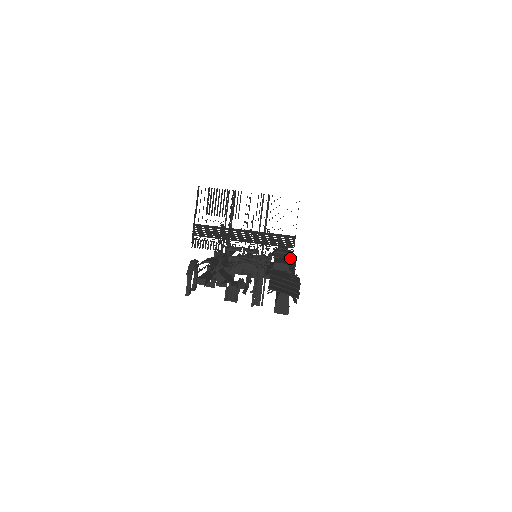
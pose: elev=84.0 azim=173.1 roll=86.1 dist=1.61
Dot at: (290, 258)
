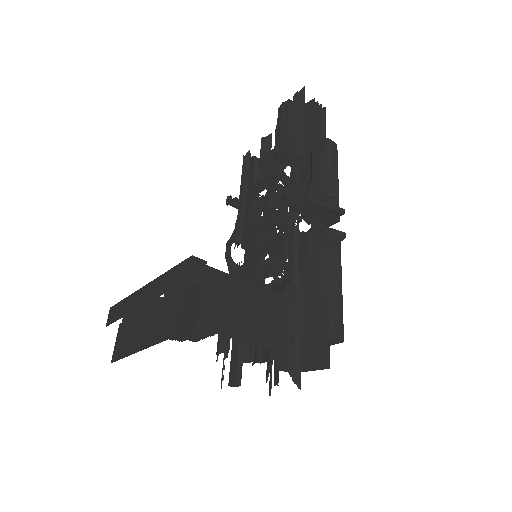
Dot at: (305, 112)
